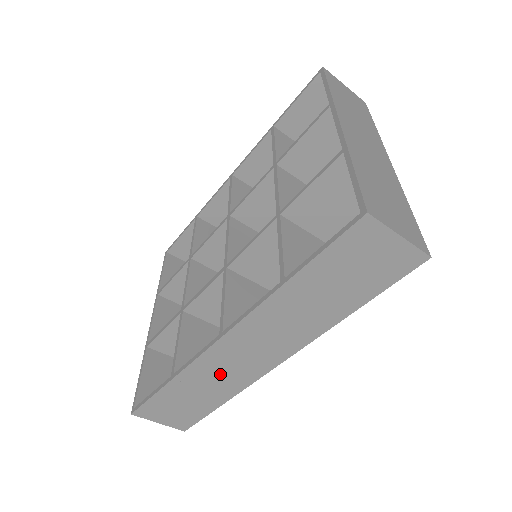
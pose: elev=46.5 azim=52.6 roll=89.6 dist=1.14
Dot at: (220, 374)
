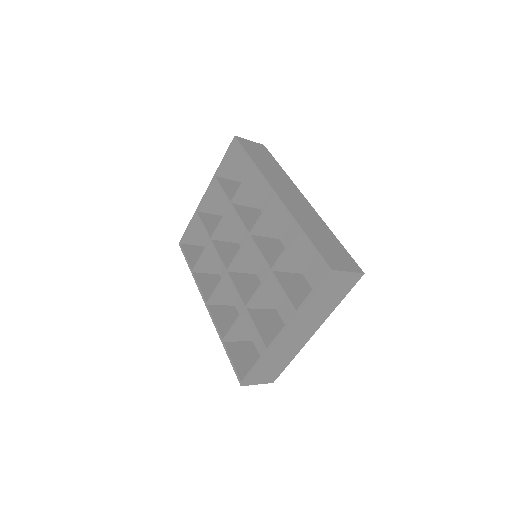
Dot at: (212, 287)
